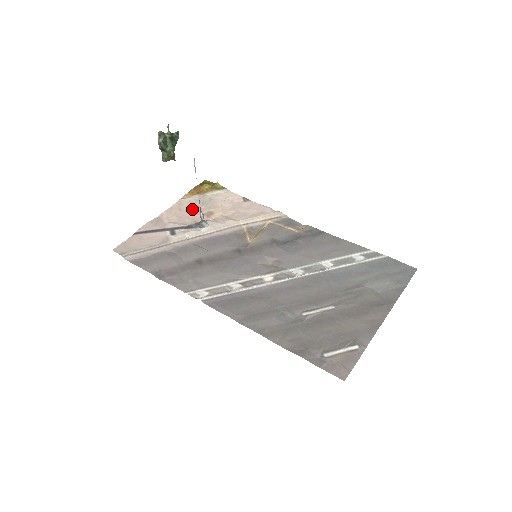
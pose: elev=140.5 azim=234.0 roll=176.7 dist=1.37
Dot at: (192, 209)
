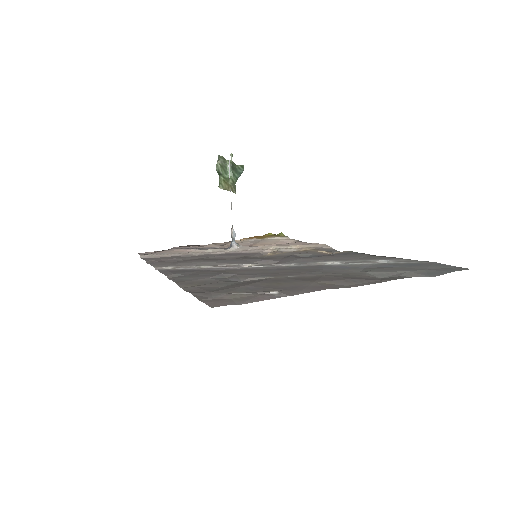
Dot at: (238, 243)
